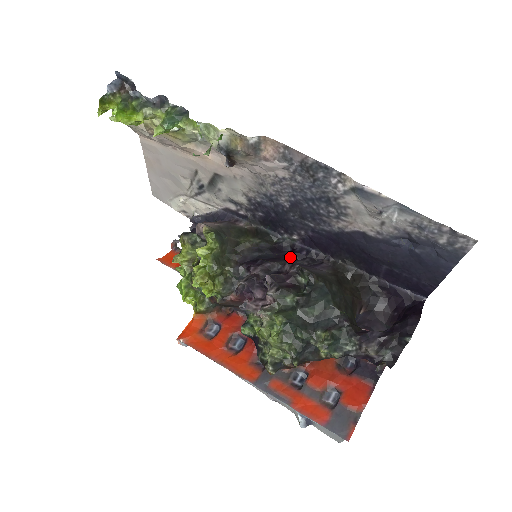
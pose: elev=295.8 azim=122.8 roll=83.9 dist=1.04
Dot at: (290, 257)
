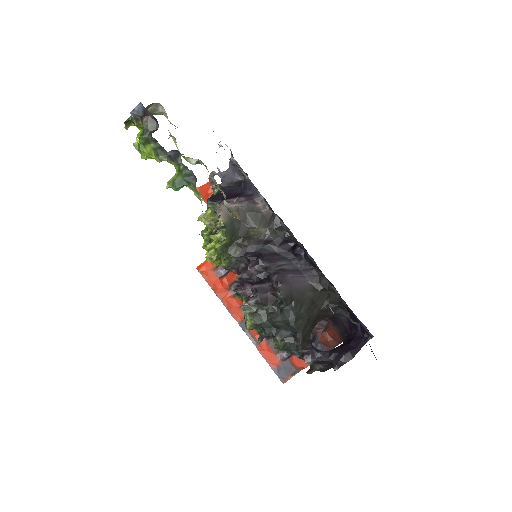
Dot at: (289, 254)
